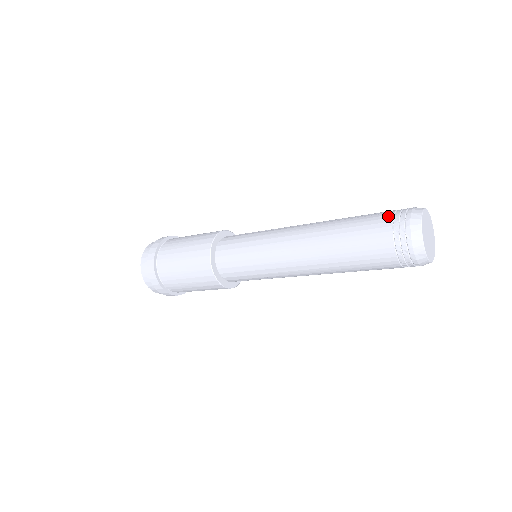
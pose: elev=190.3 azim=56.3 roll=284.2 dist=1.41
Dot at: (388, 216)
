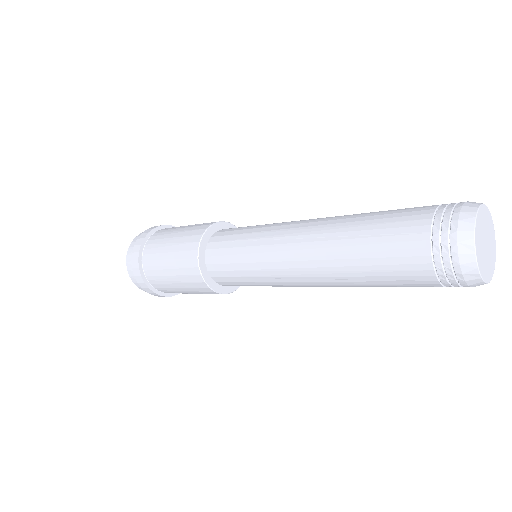
Dot at: (422, 244)
